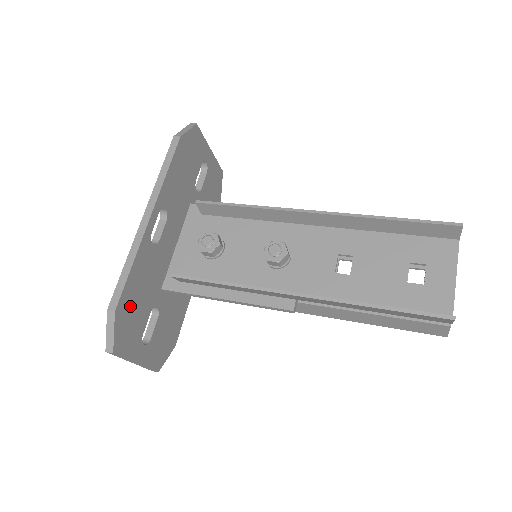
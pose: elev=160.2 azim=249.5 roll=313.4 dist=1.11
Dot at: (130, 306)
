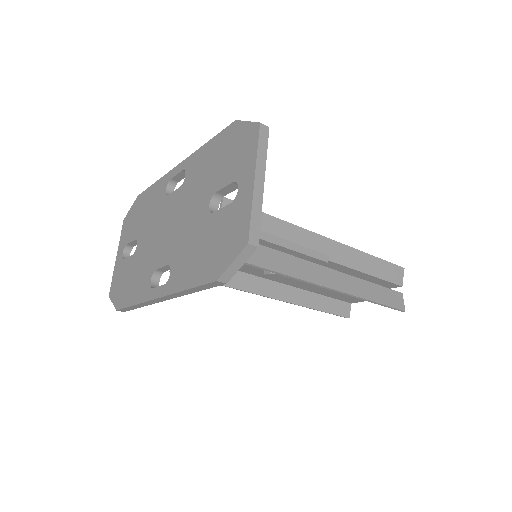
Dot at: occluded
